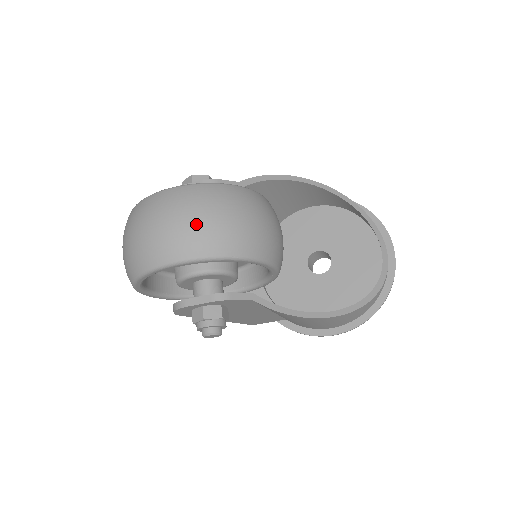
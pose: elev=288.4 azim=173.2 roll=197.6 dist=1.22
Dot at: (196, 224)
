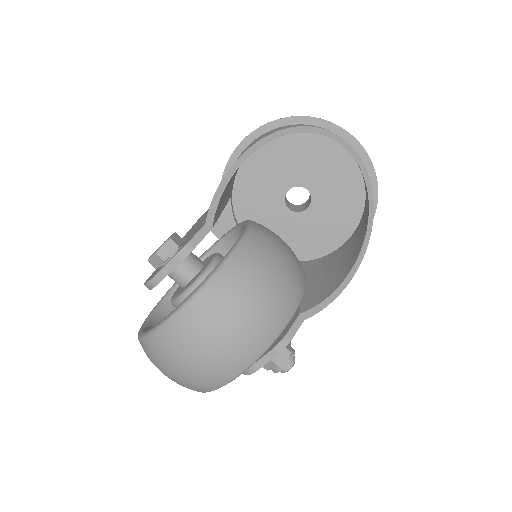
Dot at: (237, 334)
